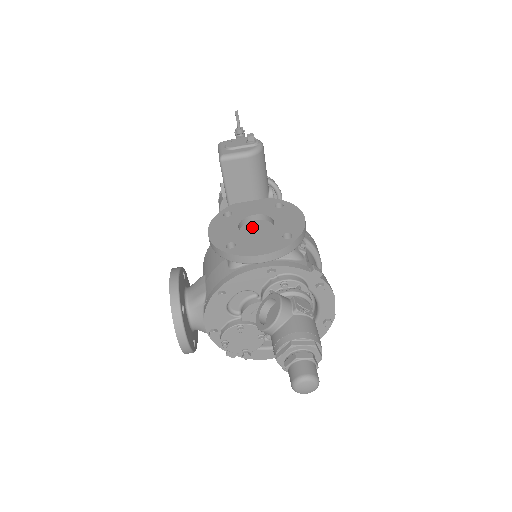
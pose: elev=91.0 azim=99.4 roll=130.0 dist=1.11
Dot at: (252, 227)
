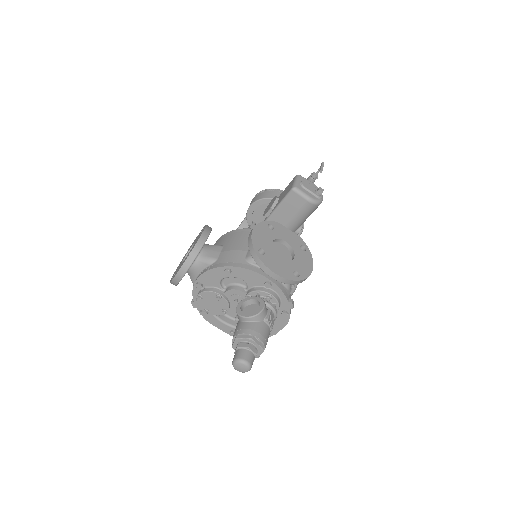
Dot at: (279, 248)
